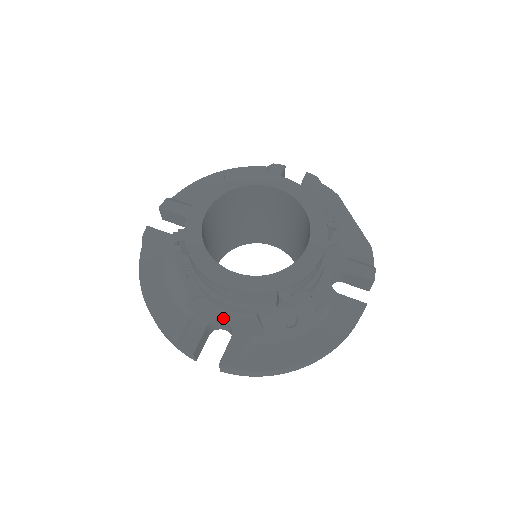
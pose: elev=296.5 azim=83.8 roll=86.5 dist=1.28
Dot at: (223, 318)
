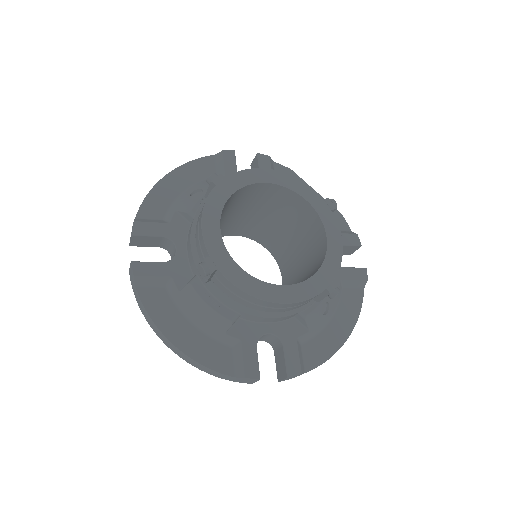
Dot at: (267, 331)
